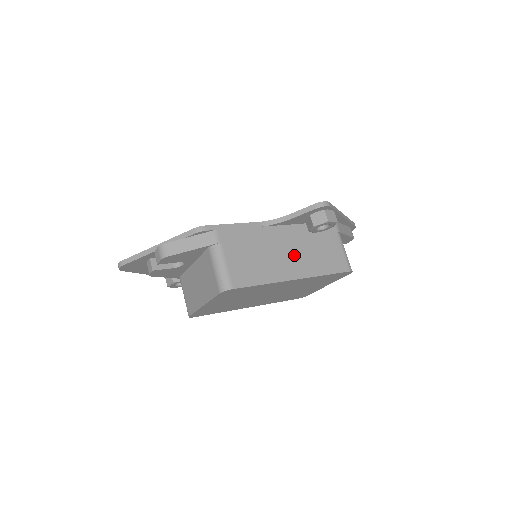
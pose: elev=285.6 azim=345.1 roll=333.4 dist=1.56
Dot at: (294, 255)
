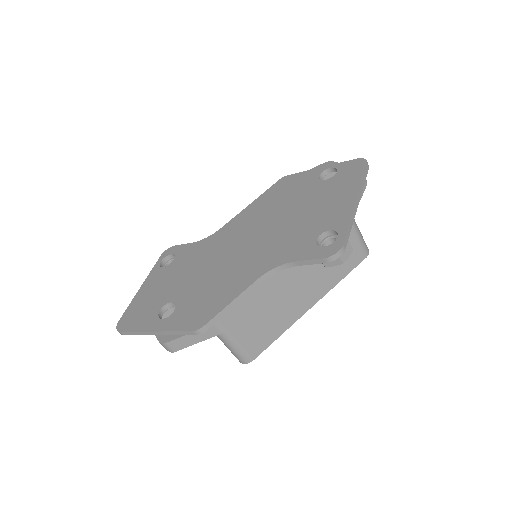
Dot at: (305, 285)
